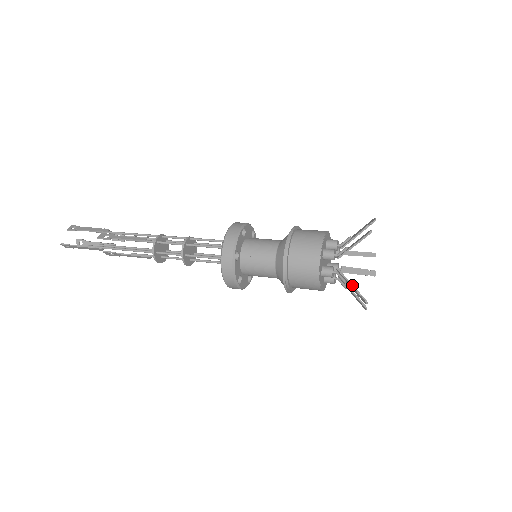
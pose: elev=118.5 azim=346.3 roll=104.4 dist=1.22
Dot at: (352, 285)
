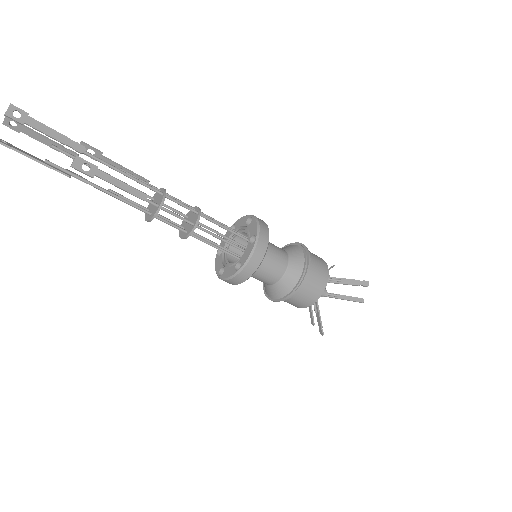
Dot at: occluded
